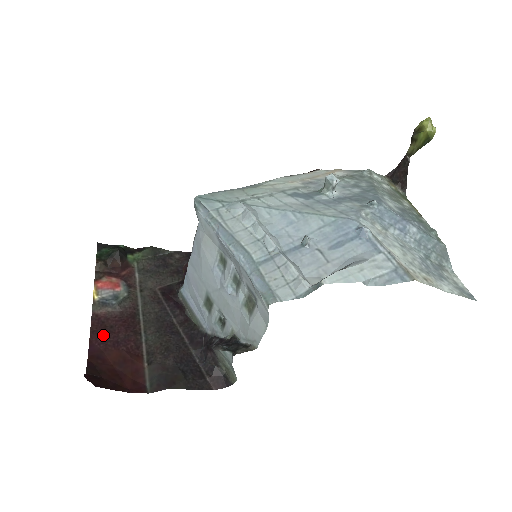
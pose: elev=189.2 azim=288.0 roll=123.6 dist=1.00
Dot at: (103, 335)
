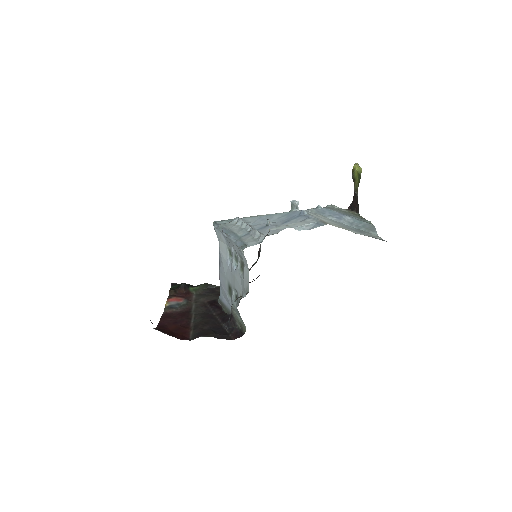
Dot at: (168, 319)
